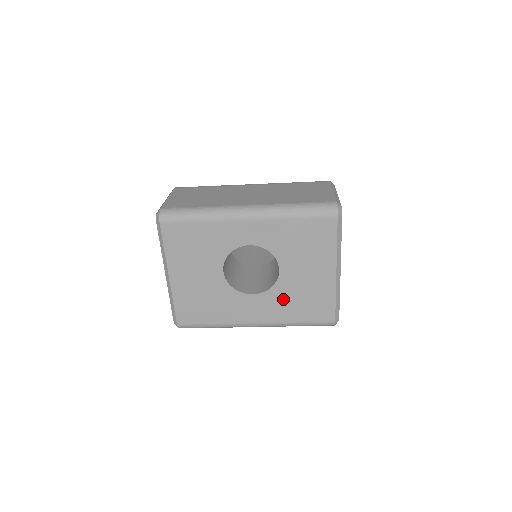
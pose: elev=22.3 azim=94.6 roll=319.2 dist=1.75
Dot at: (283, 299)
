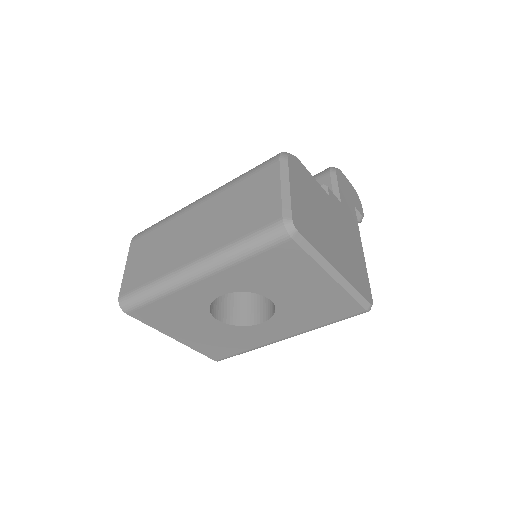
Dot at: (295, 316)
